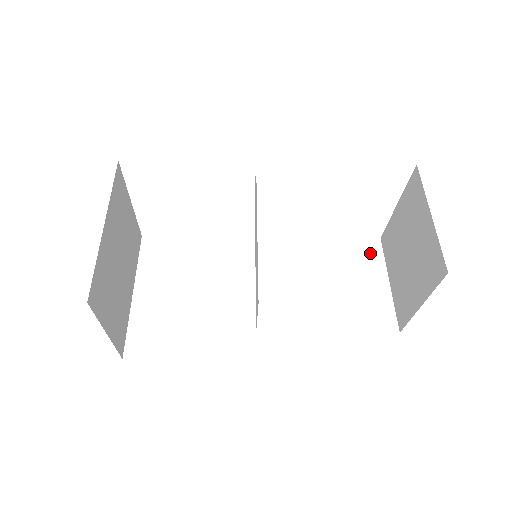
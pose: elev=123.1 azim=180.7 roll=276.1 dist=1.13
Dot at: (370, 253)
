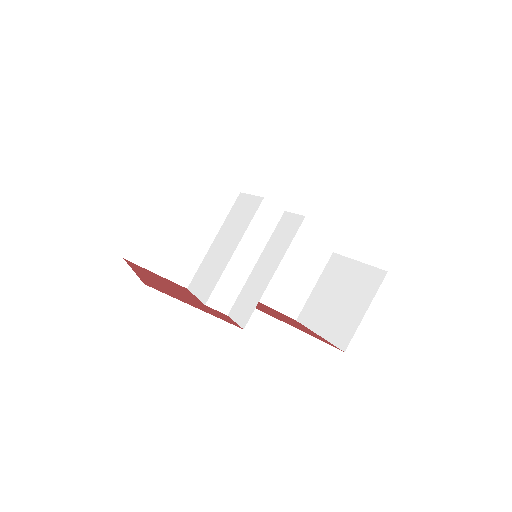
Dot at: (319, 260)
